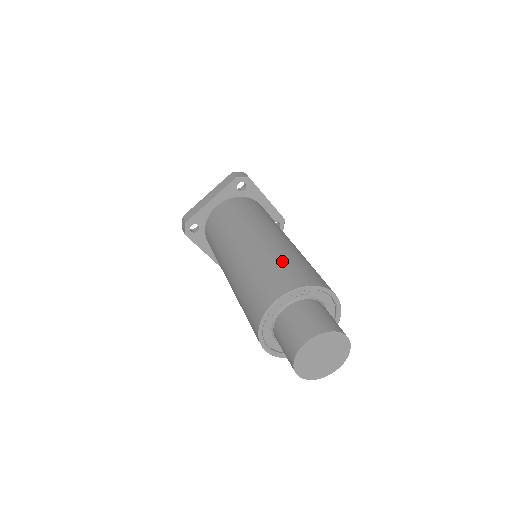
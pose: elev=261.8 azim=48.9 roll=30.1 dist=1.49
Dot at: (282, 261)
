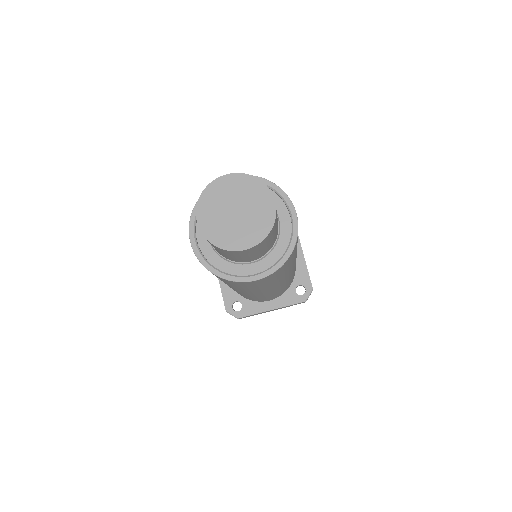
Dot at: occluded
